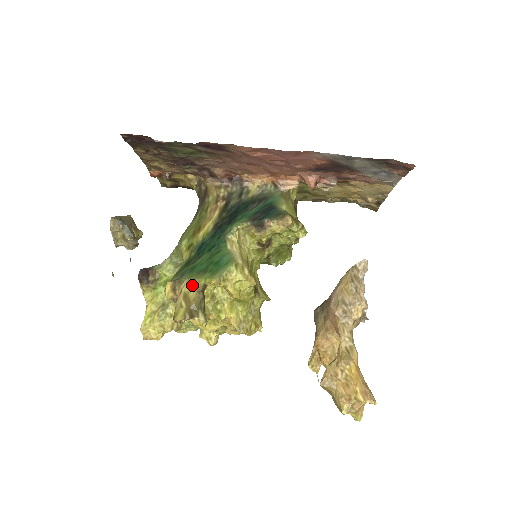
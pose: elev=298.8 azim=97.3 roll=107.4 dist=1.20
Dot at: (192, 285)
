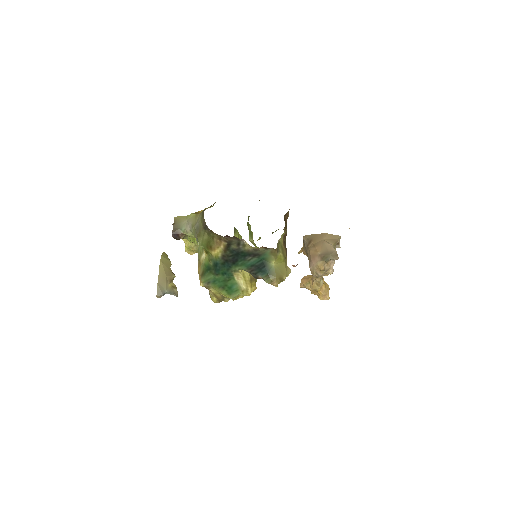
Dot at: (217, 292)
